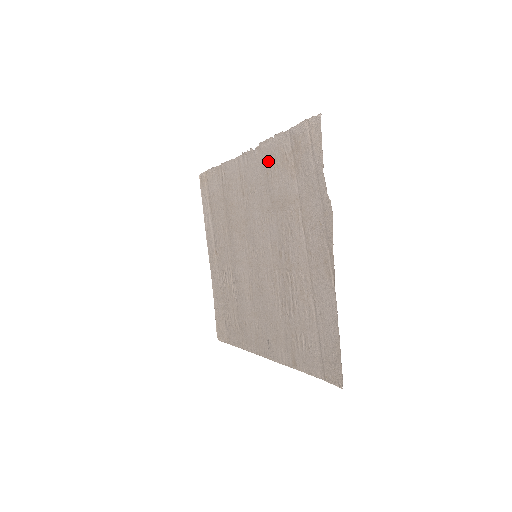
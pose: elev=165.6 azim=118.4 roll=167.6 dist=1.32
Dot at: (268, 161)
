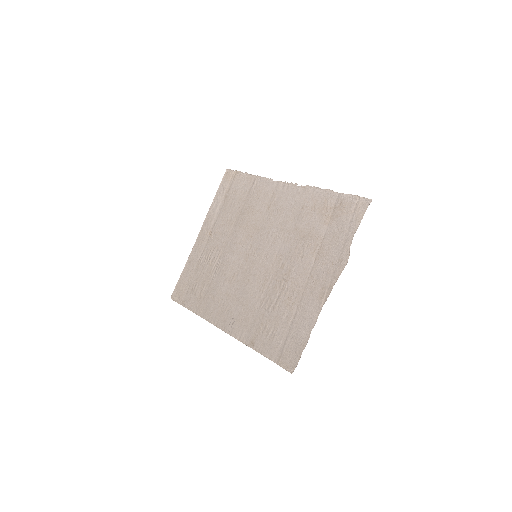
Dot at: (308, 201)
